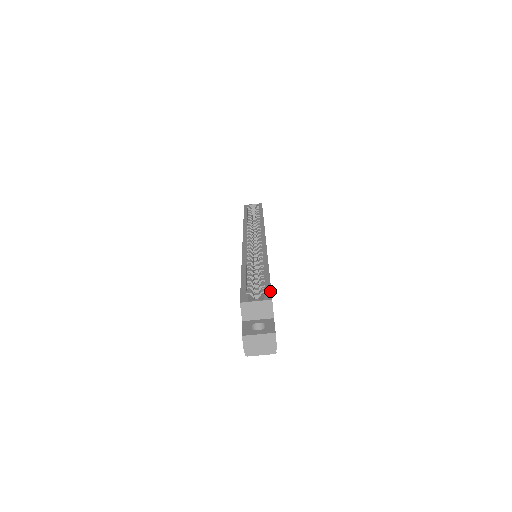
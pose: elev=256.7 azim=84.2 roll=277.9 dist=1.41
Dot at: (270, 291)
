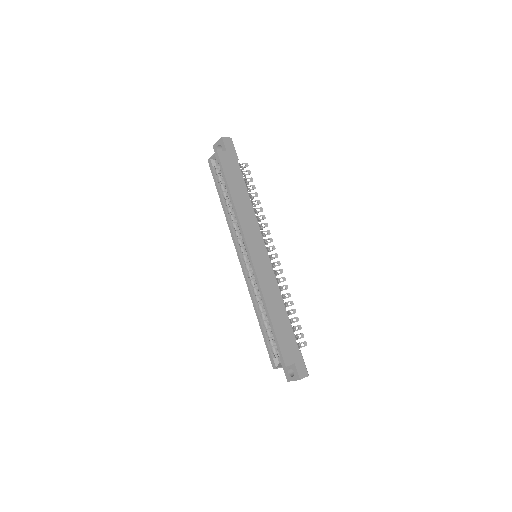
Dot at: (281, 356)
